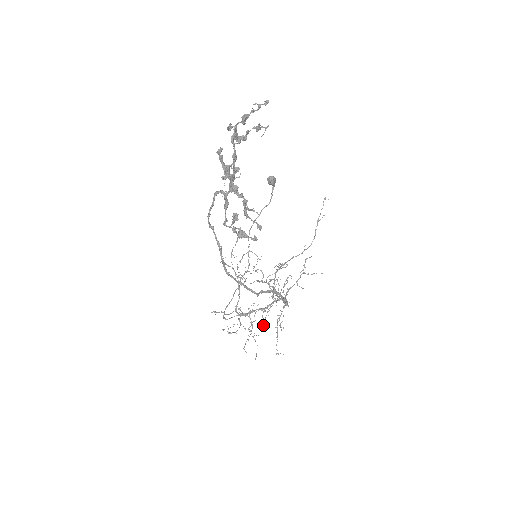
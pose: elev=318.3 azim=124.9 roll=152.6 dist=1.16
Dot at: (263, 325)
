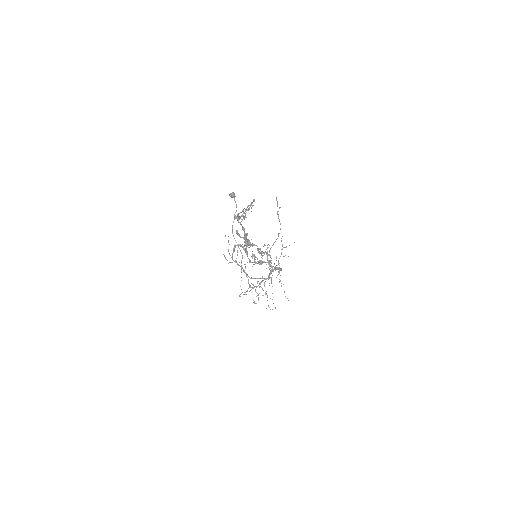
Dot at: occluded
